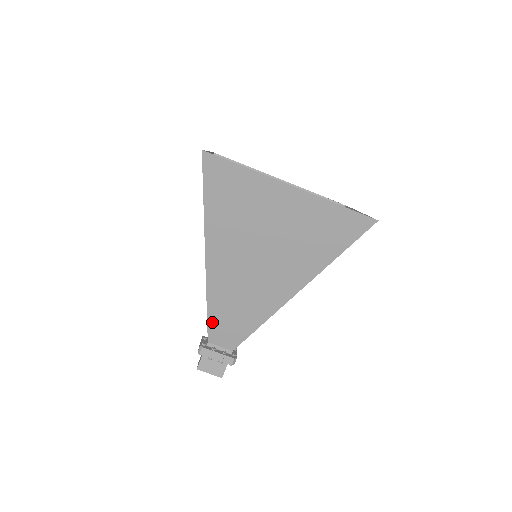
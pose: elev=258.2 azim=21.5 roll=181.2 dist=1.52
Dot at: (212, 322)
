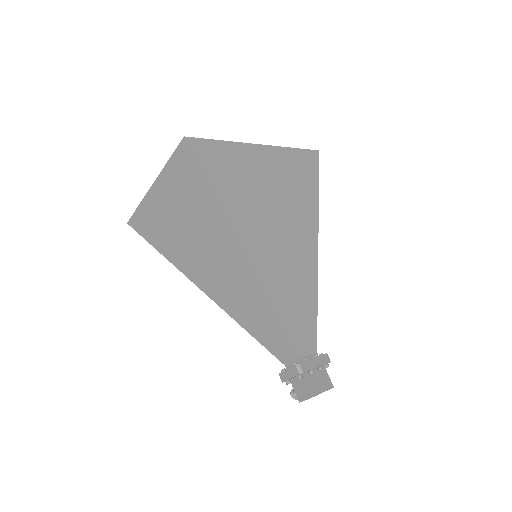
Dot at: (285, 330)
